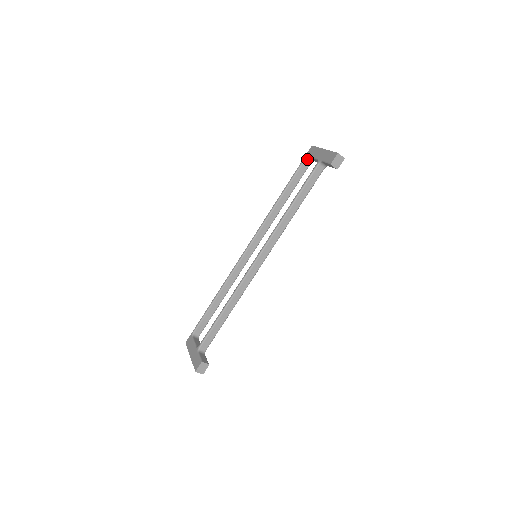
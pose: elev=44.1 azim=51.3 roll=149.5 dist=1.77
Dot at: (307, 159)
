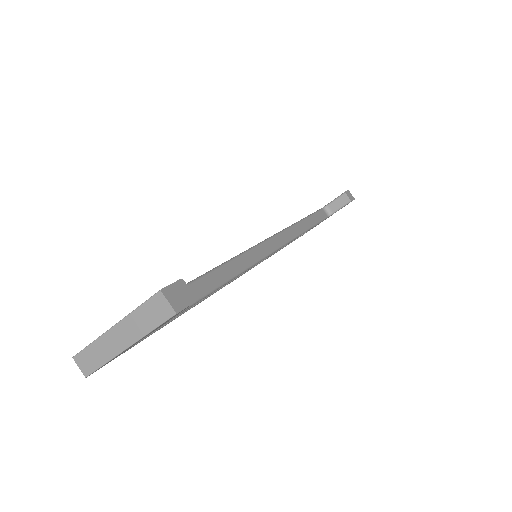
Dot at: occluded
